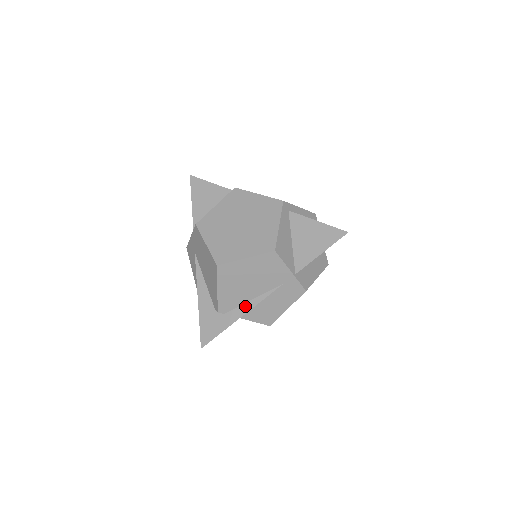
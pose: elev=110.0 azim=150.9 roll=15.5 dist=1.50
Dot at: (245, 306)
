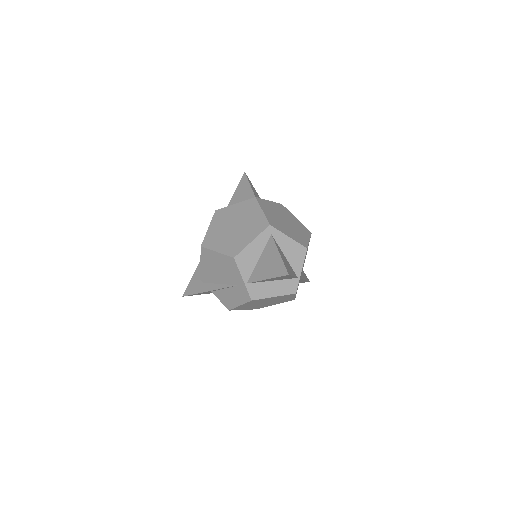
Dot at: (214, 285)
